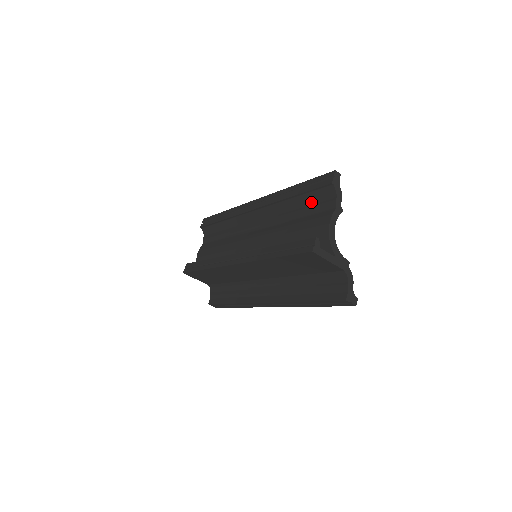
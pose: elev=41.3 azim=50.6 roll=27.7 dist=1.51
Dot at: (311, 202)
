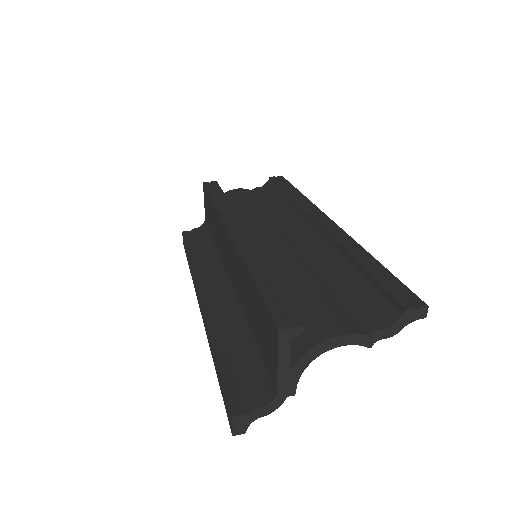
Dot at: (361, 293)
